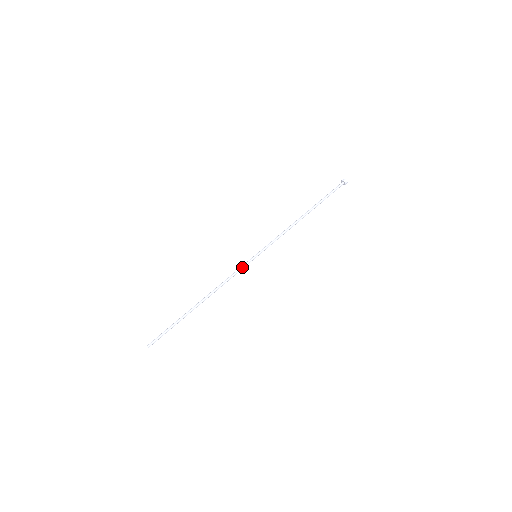
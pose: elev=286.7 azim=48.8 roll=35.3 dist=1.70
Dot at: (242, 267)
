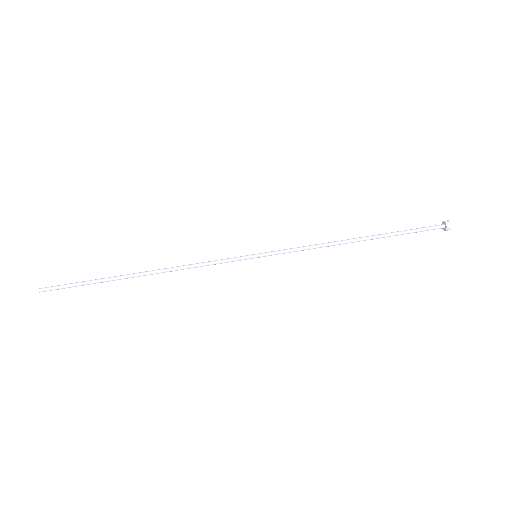
Dot at: (227, 258)
